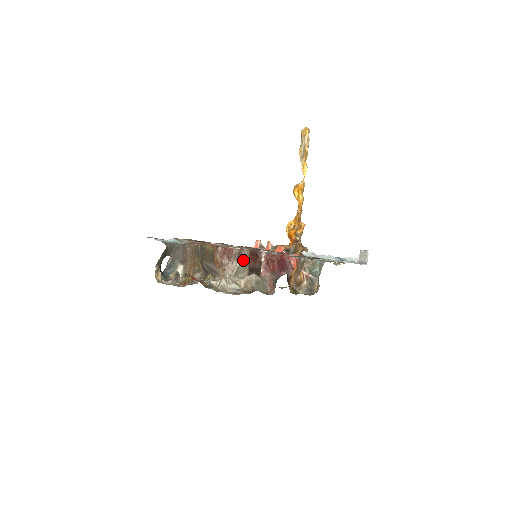
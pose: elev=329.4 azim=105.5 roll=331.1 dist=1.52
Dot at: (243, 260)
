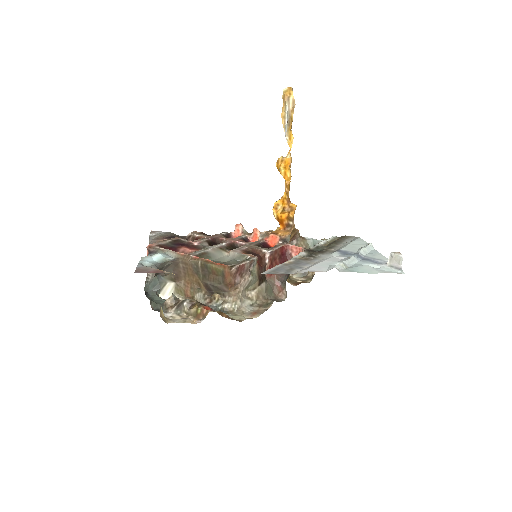
Dot at: (252, 271)
